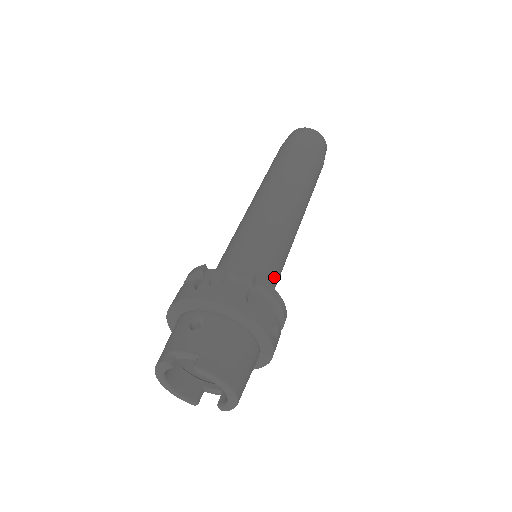
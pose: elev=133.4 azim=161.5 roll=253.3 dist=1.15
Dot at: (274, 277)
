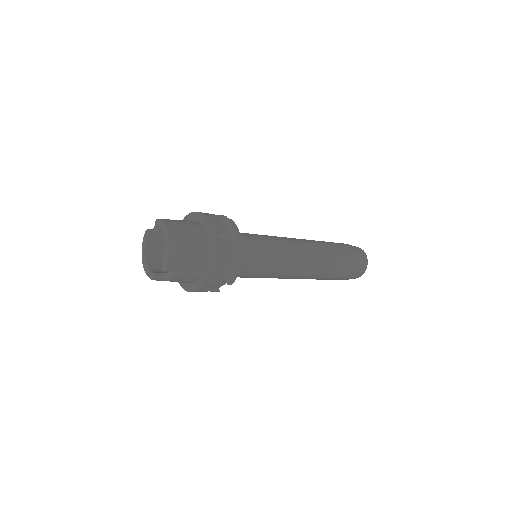
Dot at: (252, 245)
